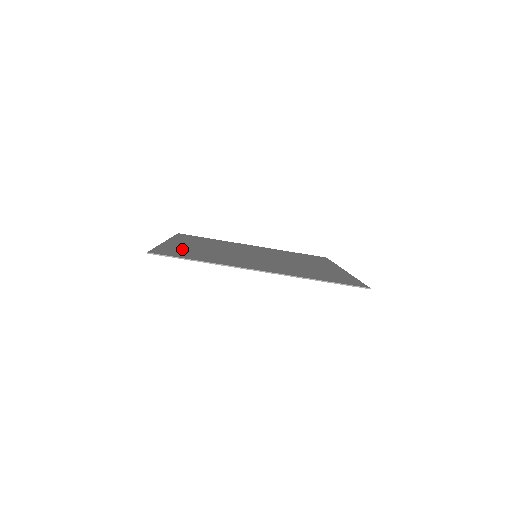
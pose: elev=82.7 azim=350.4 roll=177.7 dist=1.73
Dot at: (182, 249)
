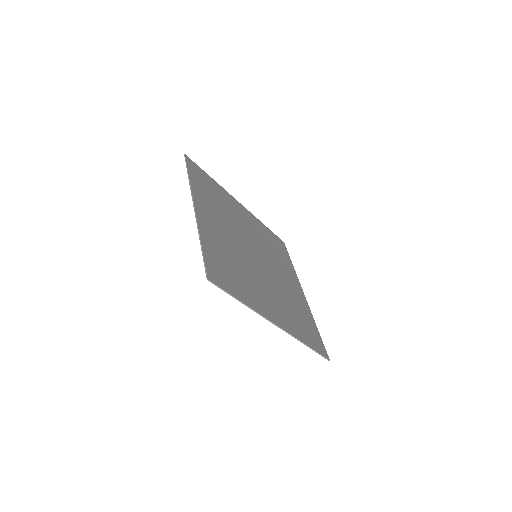
Dot at: (218, 250)
